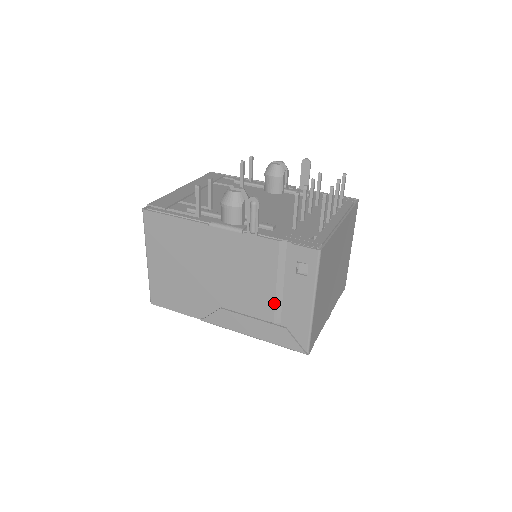
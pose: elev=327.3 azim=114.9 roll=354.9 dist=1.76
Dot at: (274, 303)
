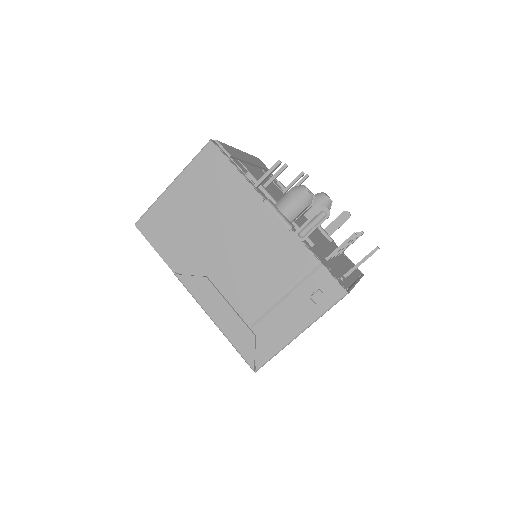
Dot at: (264, 307)
